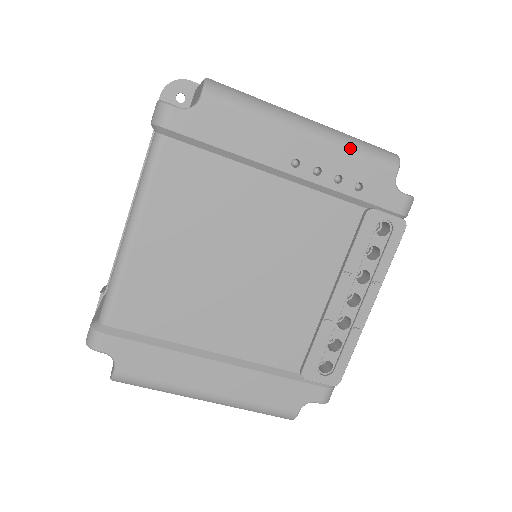
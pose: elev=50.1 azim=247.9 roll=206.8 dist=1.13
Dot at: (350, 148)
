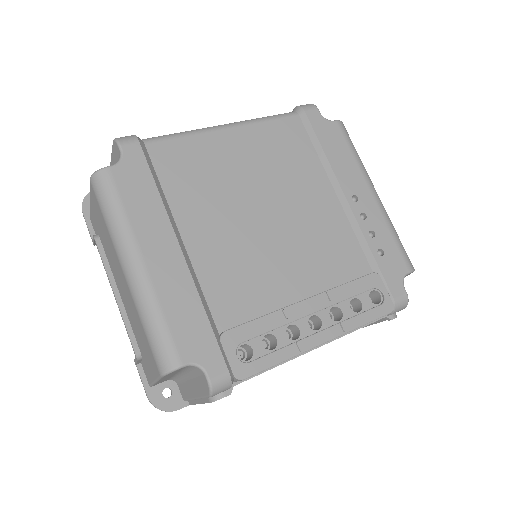
Dot at: (392, 227)
